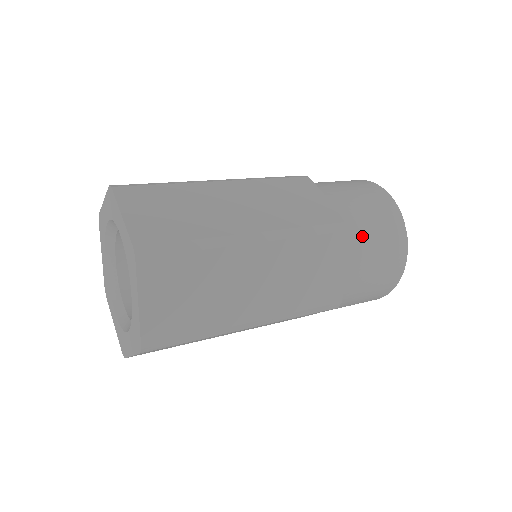
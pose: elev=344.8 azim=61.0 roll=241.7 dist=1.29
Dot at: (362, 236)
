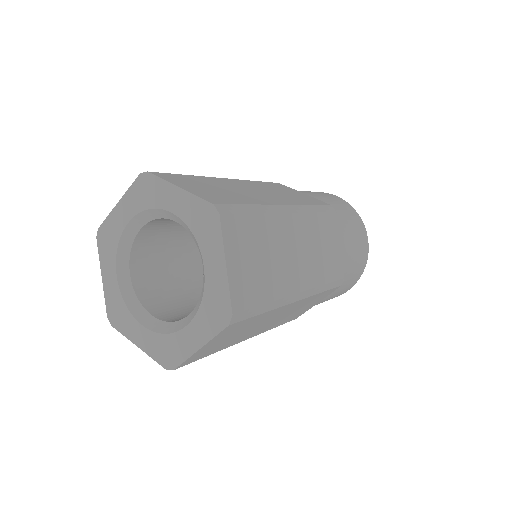
Dot at: (342, 220)
